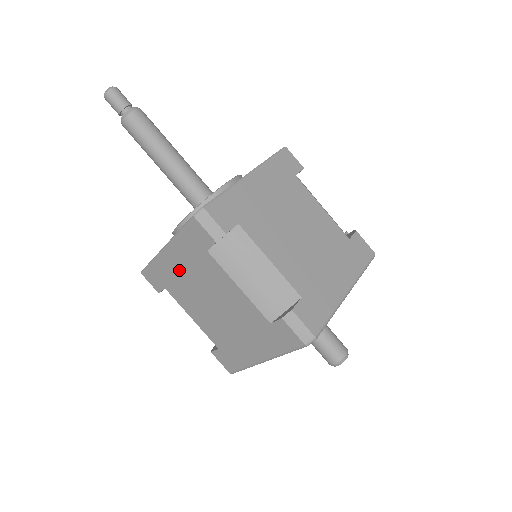
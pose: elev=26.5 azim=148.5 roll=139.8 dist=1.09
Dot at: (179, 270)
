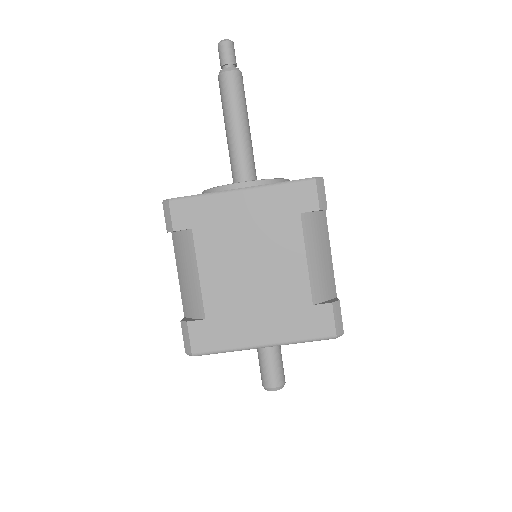
Dot at: (239, 217)
